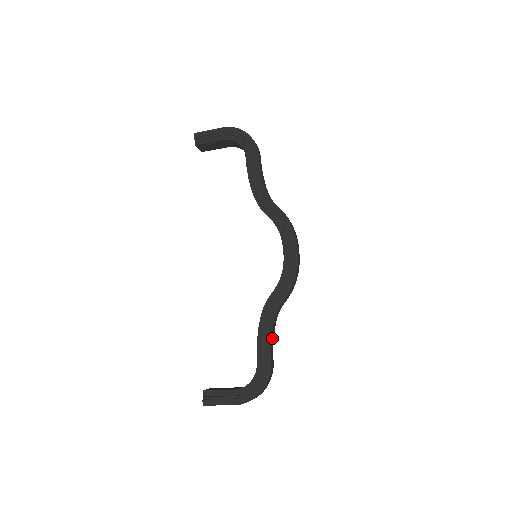
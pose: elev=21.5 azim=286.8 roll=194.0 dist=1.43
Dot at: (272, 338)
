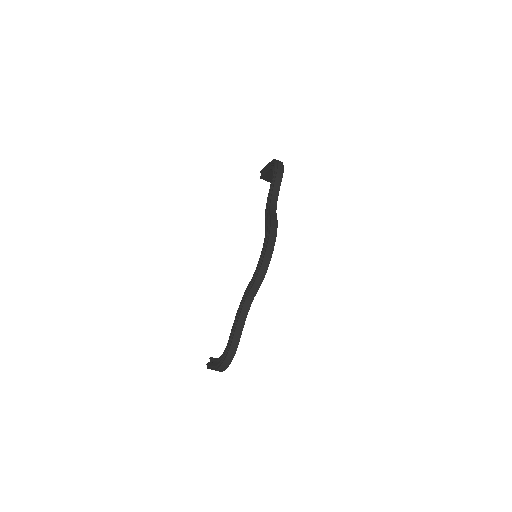
Dot at: (241, 320)
